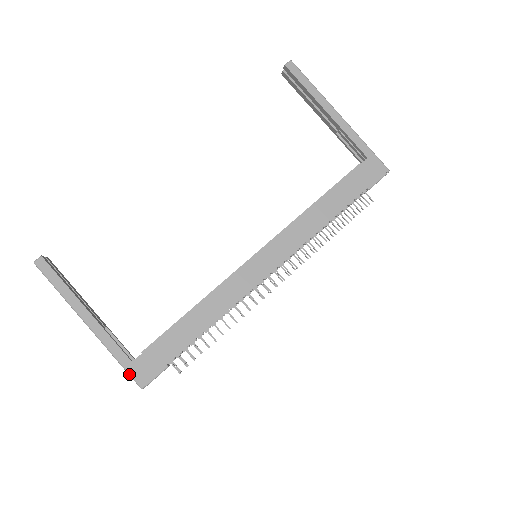
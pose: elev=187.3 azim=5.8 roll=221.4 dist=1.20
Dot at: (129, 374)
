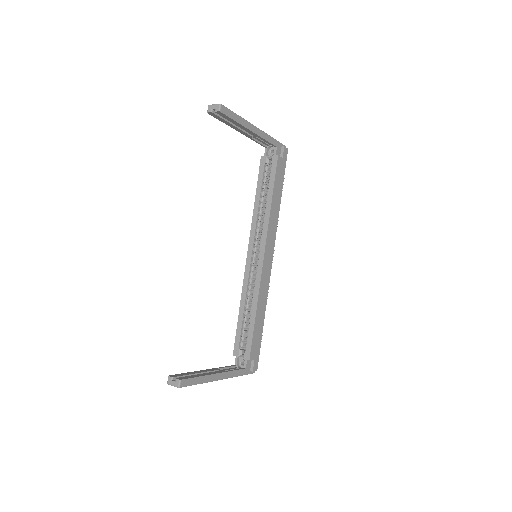
Dot at: occluded
